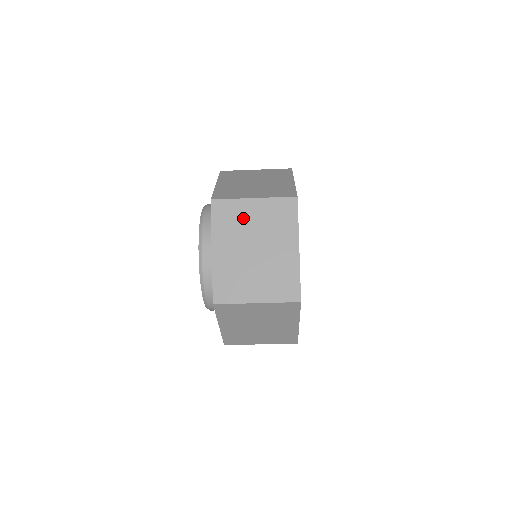
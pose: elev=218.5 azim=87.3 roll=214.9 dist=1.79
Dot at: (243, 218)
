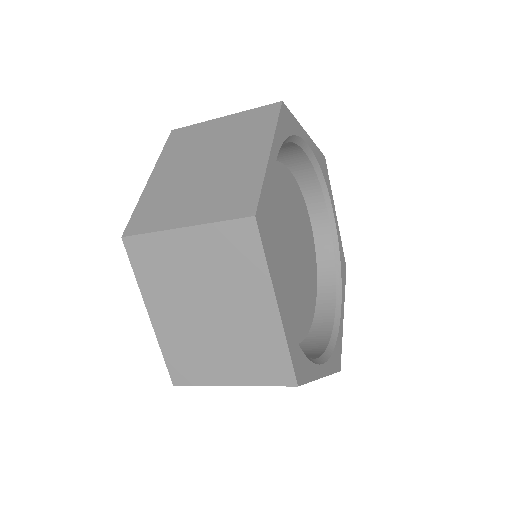
Dot at: (176, 262)
